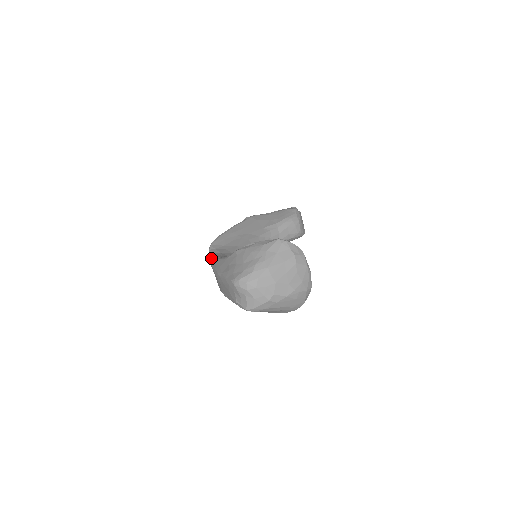
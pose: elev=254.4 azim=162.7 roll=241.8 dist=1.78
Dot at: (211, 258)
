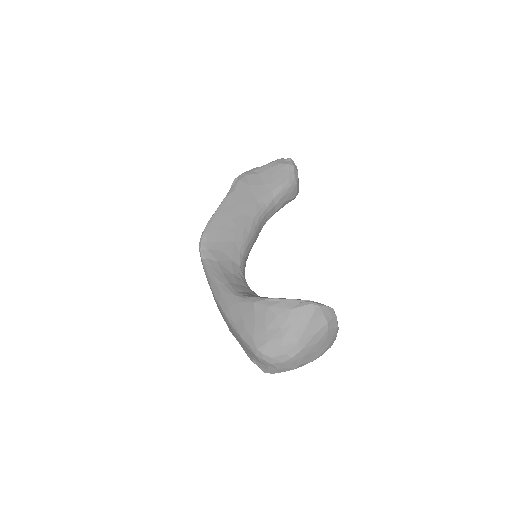
Dot at: (208, 273)
